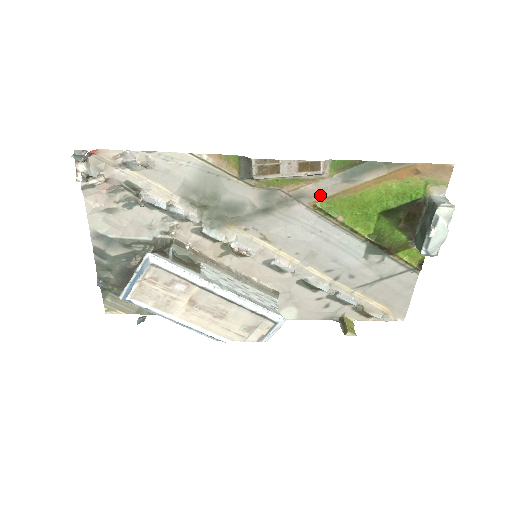
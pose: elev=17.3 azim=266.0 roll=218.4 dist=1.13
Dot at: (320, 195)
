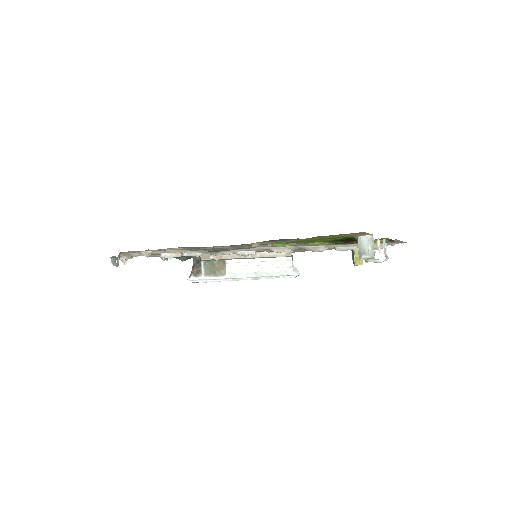
Dot at: occluded
